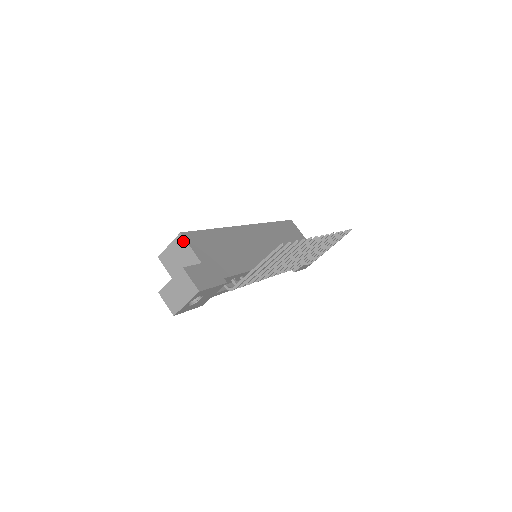
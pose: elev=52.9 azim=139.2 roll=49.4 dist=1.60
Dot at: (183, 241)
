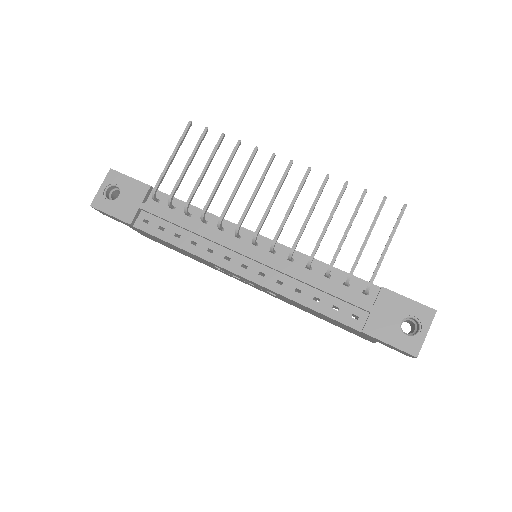
Dot at: occluded
